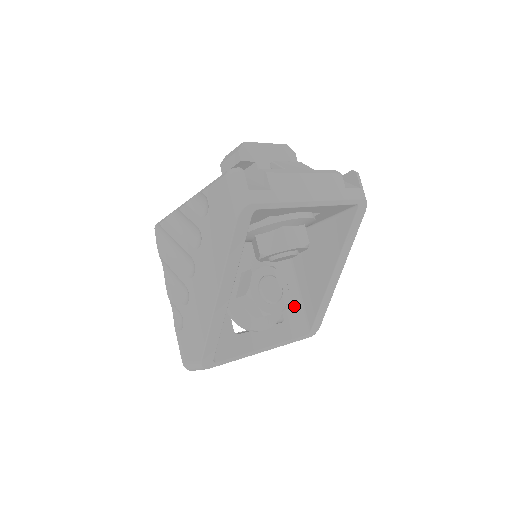
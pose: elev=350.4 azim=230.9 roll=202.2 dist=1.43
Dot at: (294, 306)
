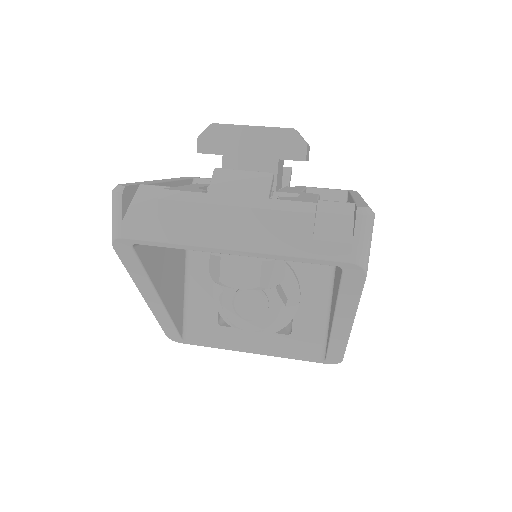
Dot at: (315, 323)
